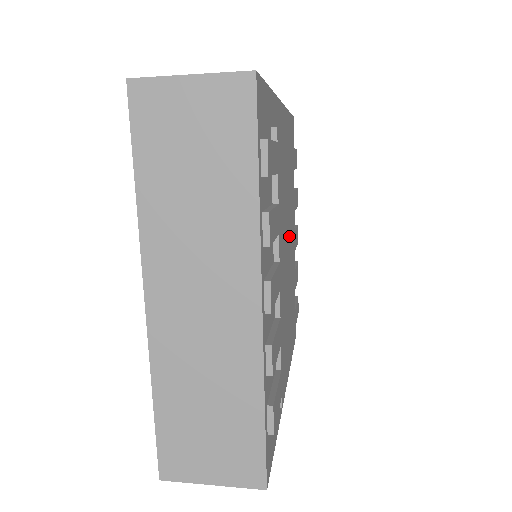
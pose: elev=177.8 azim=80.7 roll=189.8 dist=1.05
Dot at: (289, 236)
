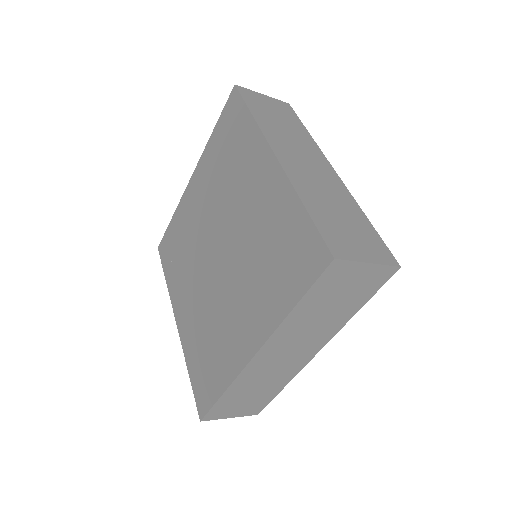
Dot at: occluded
